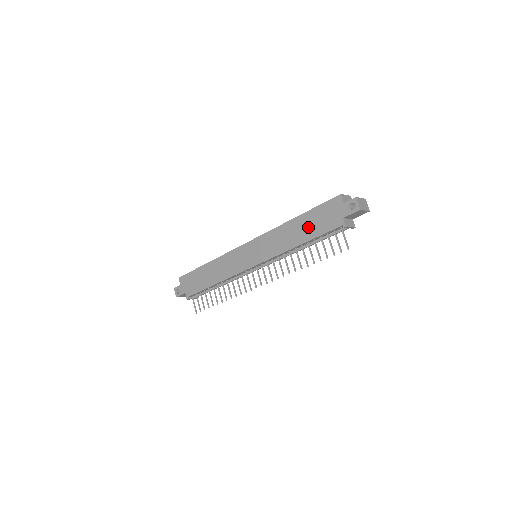
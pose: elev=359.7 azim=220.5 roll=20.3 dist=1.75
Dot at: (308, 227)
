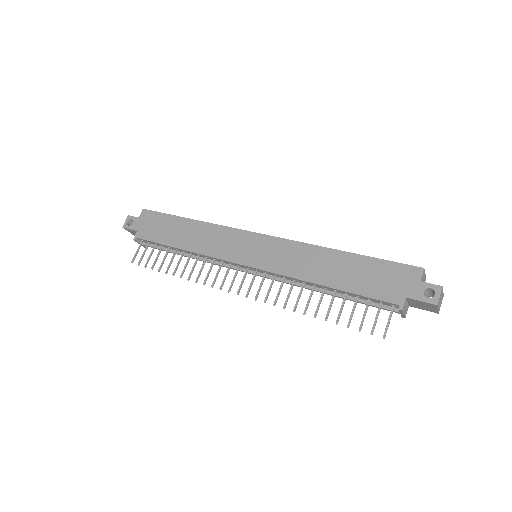
Dot at: (352, 274)
